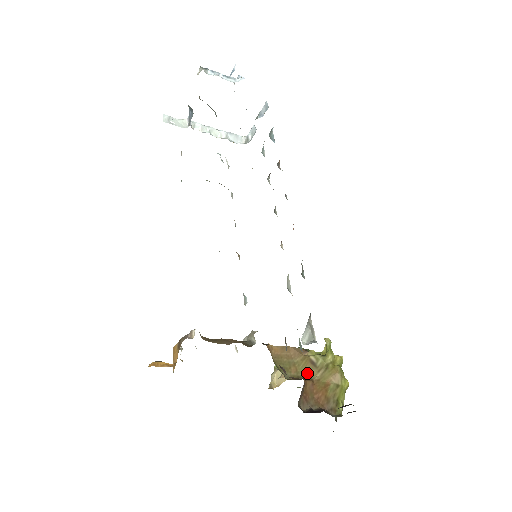
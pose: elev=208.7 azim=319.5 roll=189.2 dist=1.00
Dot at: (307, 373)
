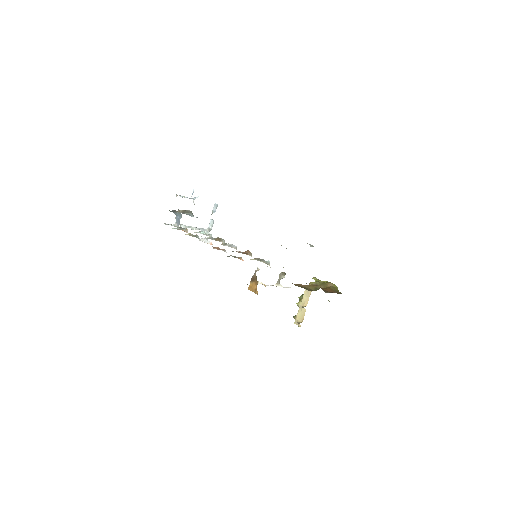
Dot at: (316, 289)
